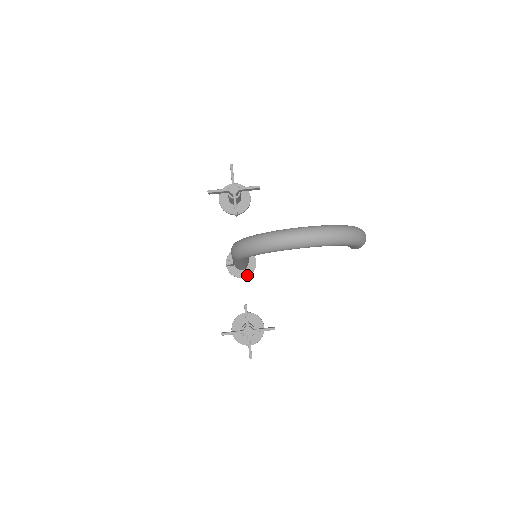
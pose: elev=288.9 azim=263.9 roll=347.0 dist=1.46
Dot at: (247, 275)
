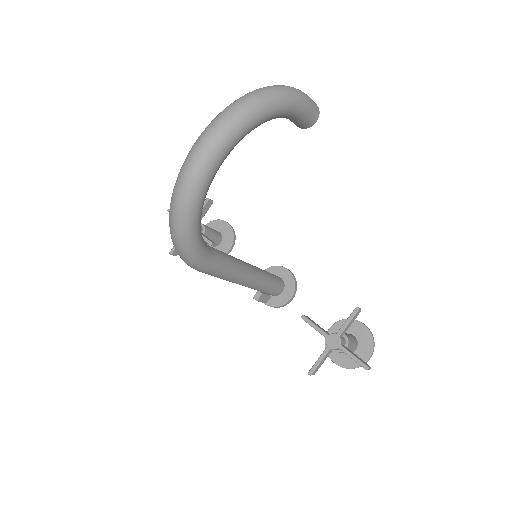
Dot at: (292, 291)
